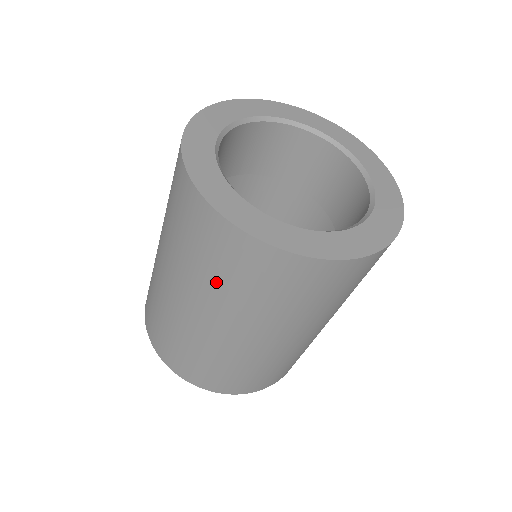
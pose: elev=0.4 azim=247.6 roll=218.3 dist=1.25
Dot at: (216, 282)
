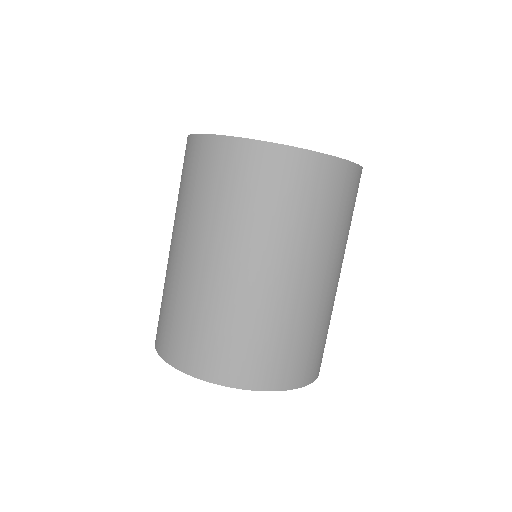
Dot at: (242, 209)
